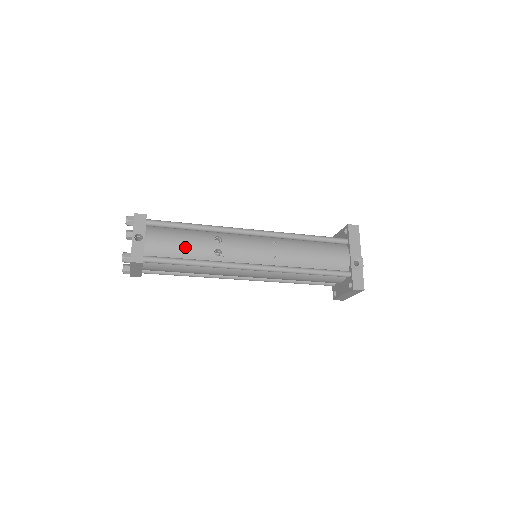
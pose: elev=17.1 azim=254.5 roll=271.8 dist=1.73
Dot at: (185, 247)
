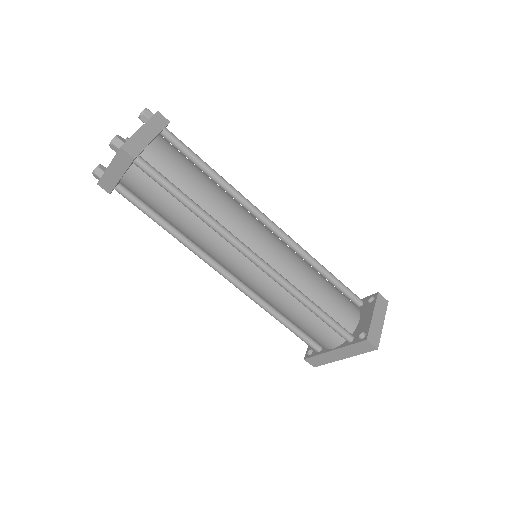
Dot at: occluded
